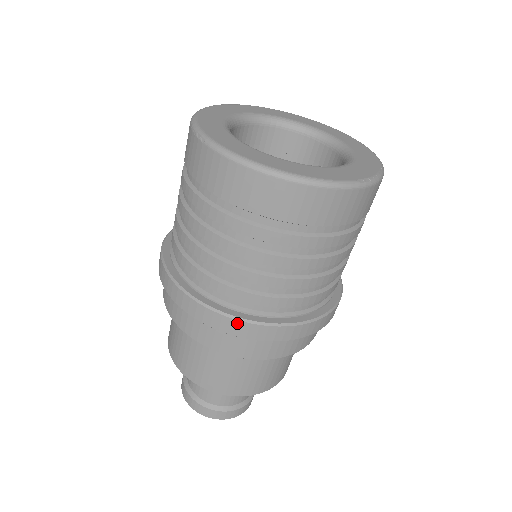
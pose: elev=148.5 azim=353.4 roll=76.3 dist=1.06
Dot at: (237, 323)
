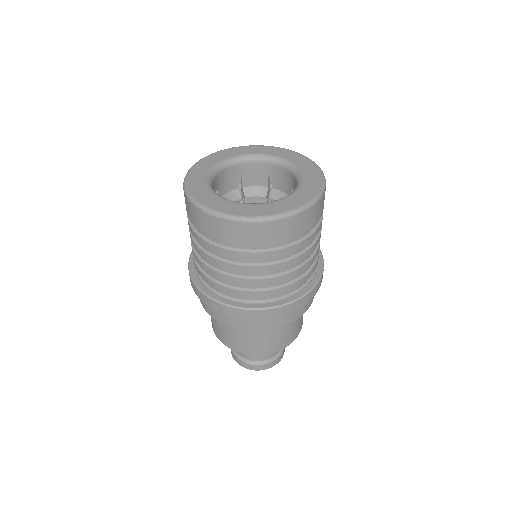
Dot at: (282, 308)
